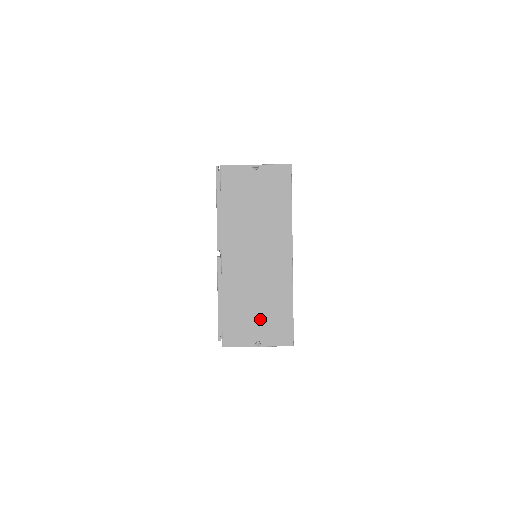
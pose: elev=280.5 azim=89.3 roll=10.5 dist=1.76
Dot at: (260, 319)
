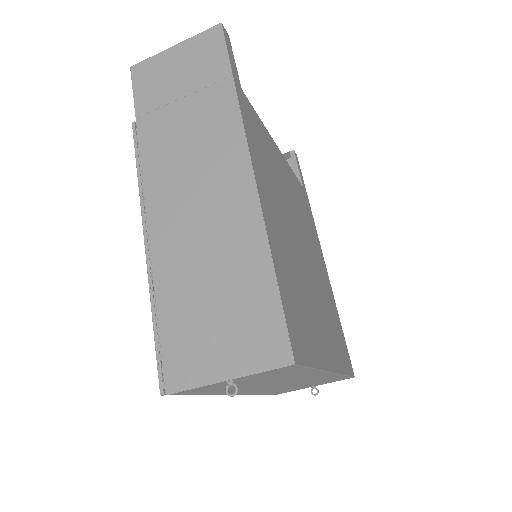
Dot at: (309, 385)
